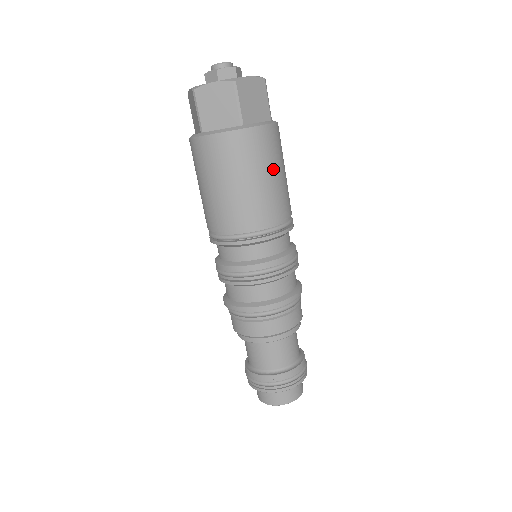
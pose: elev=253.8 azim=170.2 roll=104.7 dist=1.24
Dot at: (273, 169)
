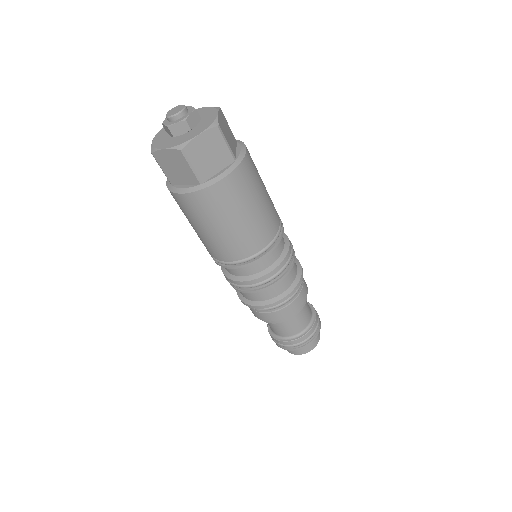
Dot at: (243, 210)
